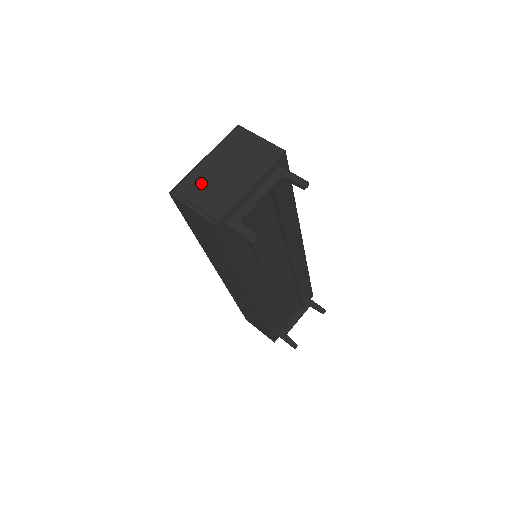
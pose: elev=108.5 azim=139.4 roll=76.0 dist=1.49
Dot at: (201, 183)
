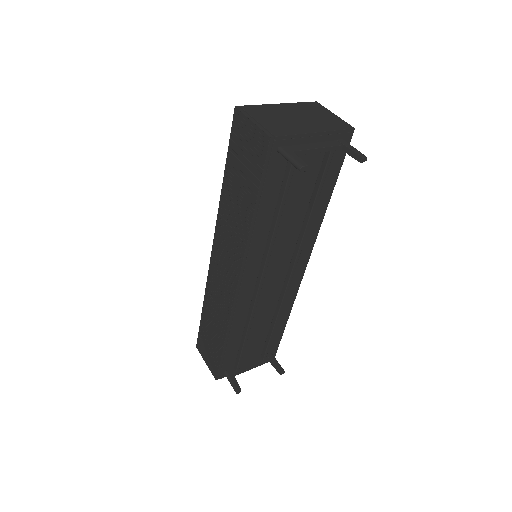
Dot at: (269, 113)
